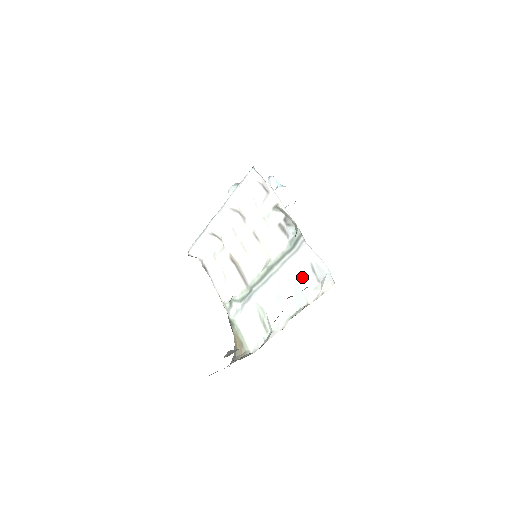
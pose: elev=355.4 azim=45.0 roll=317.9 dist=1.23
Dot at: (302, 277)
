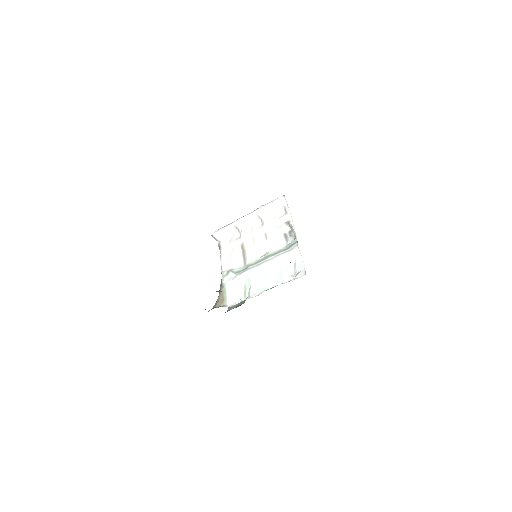
Dot at: (286, 267)
